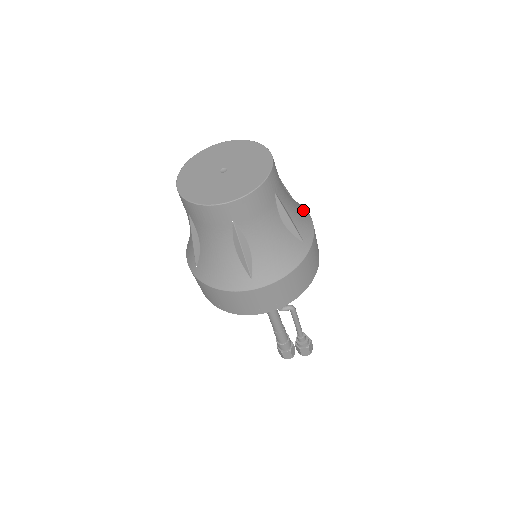
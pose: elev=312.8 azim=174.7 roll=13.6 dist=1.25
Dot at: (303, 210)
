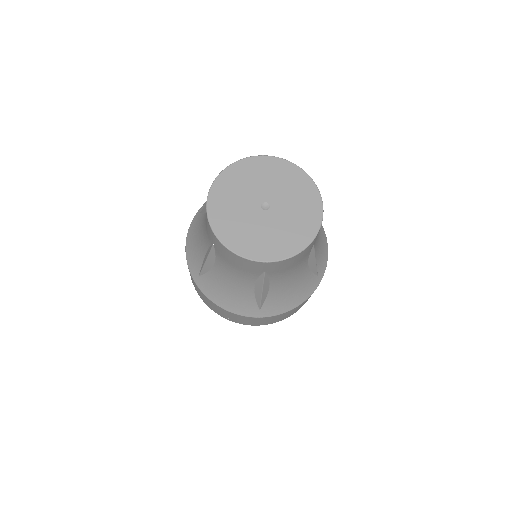
Dot at: occluded
